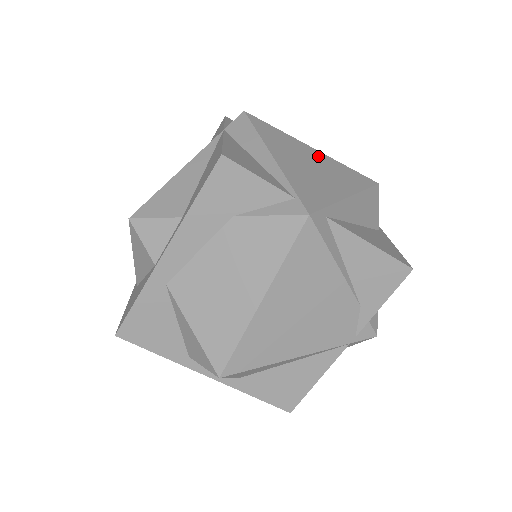
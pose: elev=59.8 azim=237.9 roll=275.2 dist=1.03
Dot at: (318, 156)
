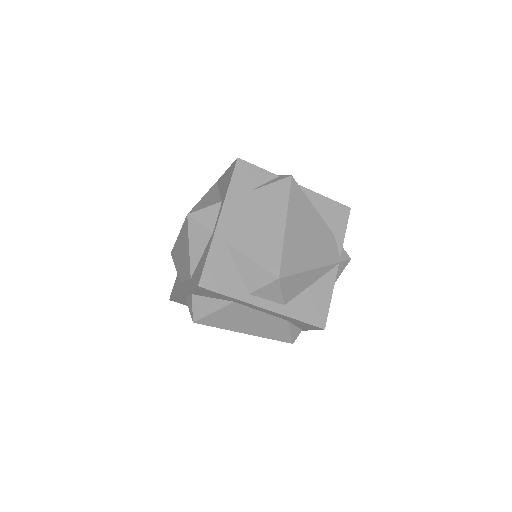
Dot at: occluded
